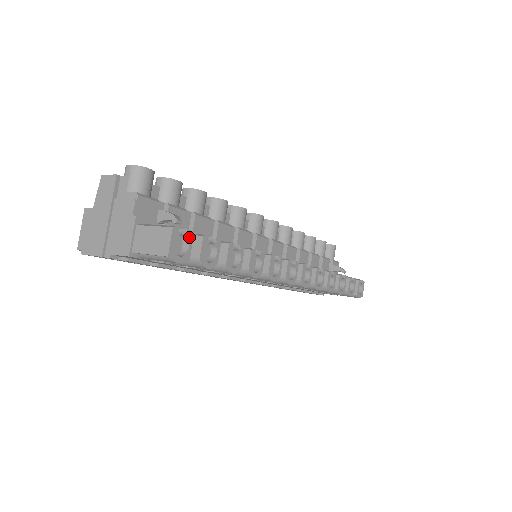
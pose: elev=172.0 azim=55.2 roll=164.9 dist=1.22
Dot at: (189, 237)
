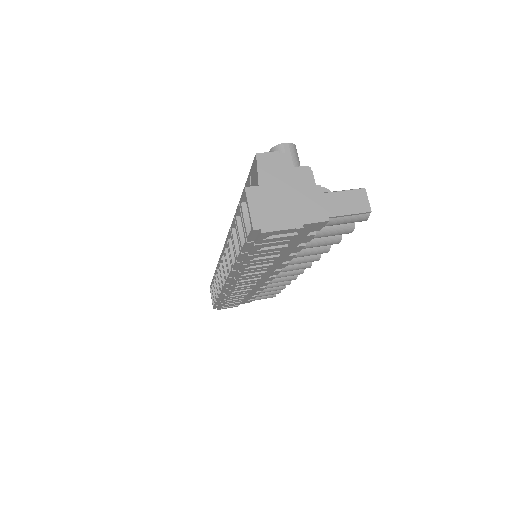
Dot at: occluded
